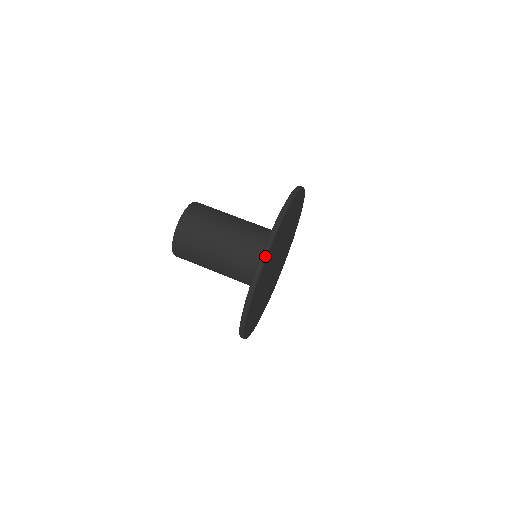
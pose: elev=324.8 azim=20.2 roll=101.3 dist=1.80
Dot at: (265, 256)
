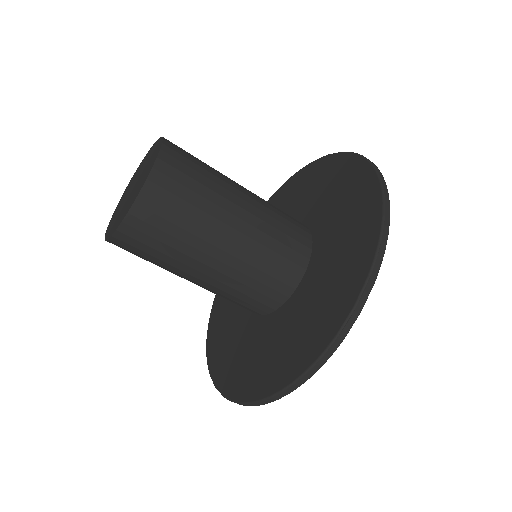
Dot at: (389, 201)
